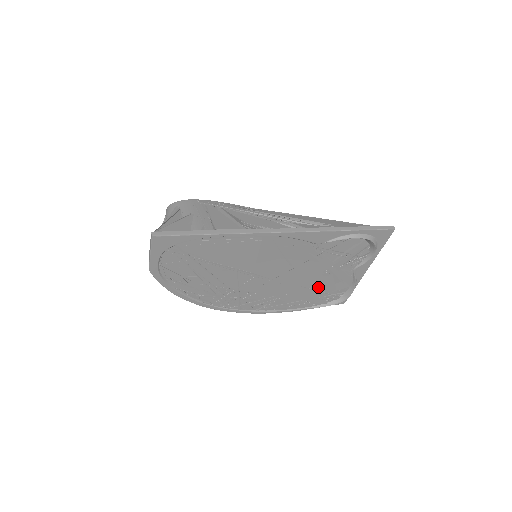
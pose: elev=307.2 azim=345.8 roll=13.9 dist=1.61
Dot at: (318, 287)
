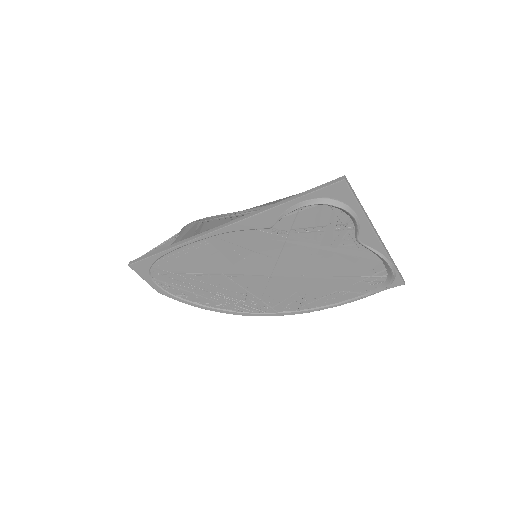
Dot at: (337, 272)
